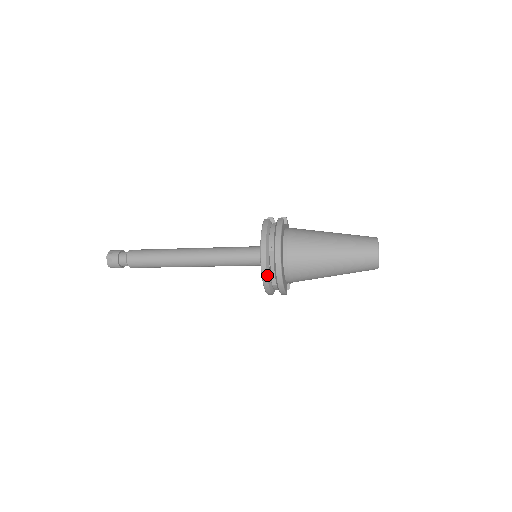
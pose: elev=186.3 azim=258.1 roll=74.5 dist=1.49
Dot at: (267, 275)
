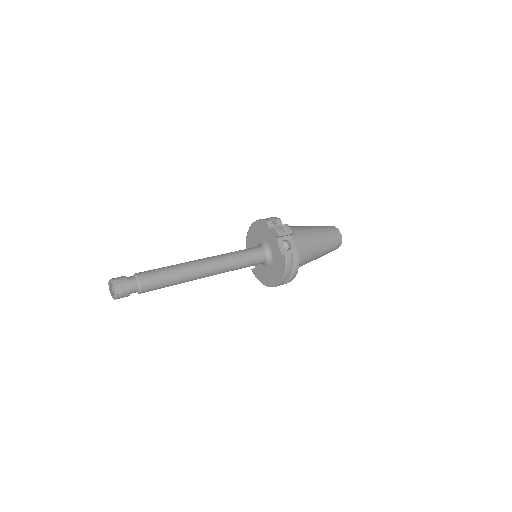
Dot at: occluded
